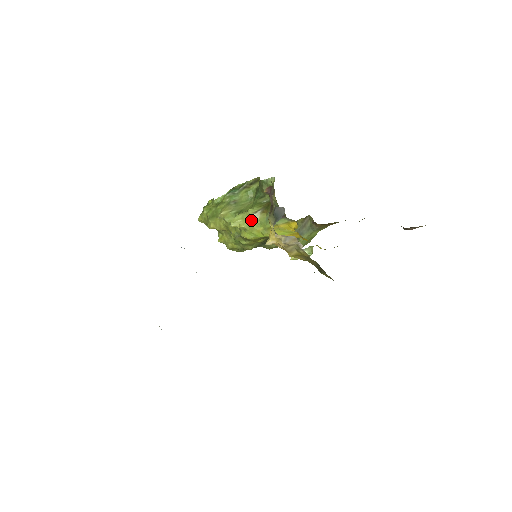
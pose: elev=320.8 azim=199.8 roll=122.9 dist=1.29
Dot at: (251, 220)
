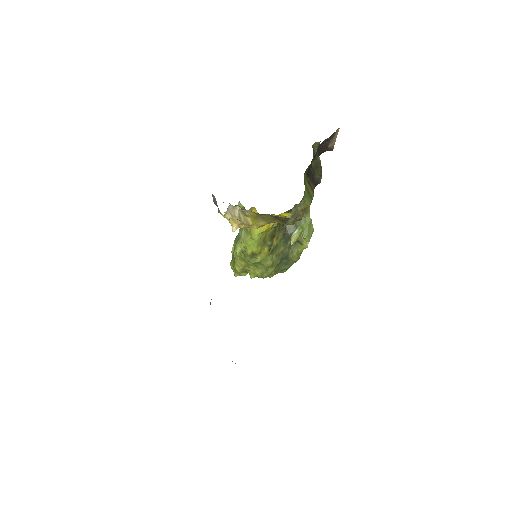
Dot at: (242, 237)
